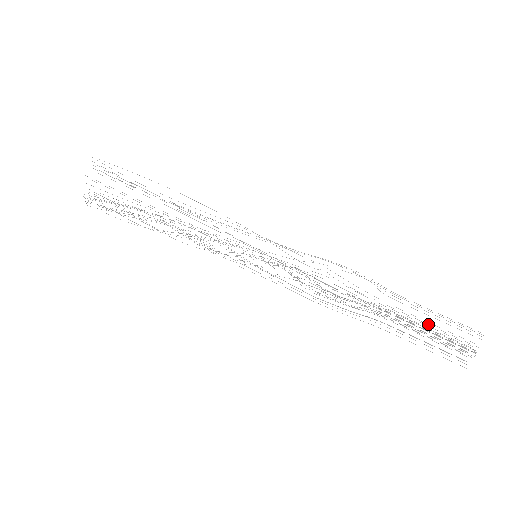
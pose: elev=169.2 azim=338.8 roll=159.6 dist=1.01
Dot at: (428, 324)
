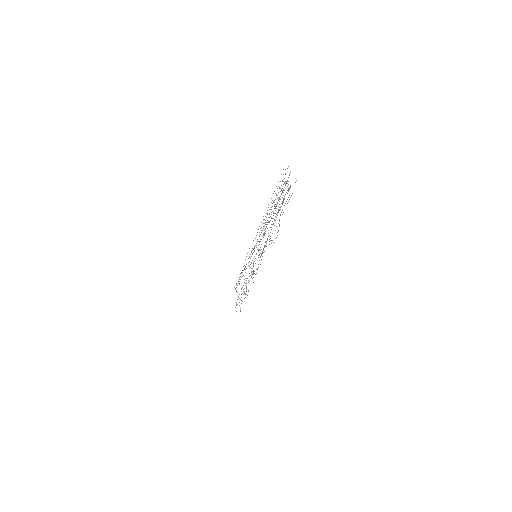
Dot at: occluded
